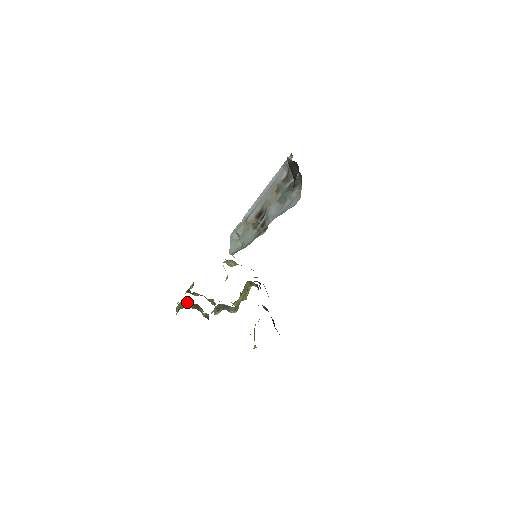
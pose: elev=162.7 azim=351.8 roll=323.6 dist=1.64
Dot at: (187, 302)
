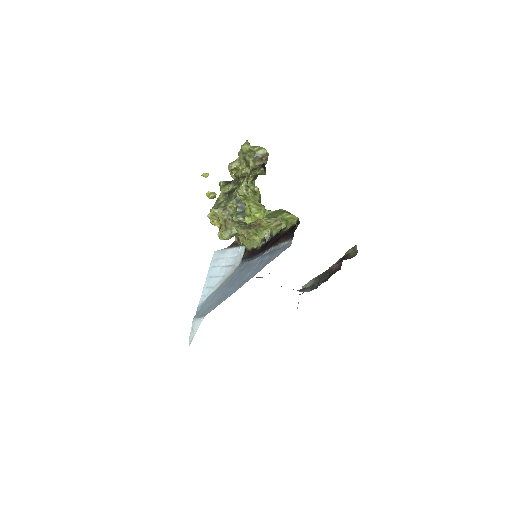
Dot at: (265, 157)
